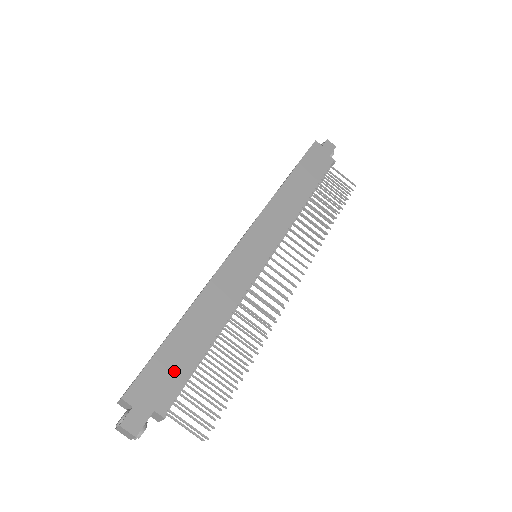
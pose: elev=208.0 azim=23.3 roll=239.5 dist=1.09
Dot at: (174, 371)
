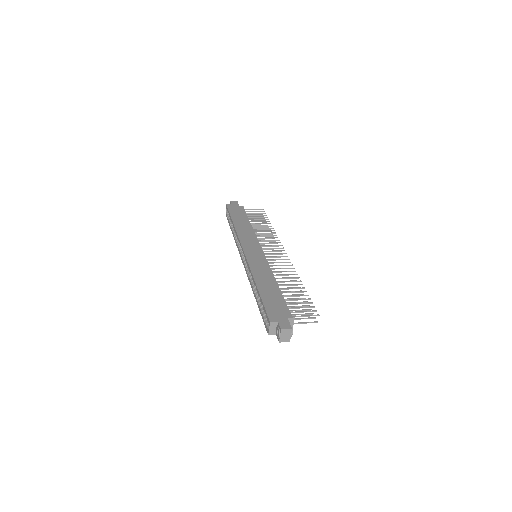
Dot at: (278, 303)
